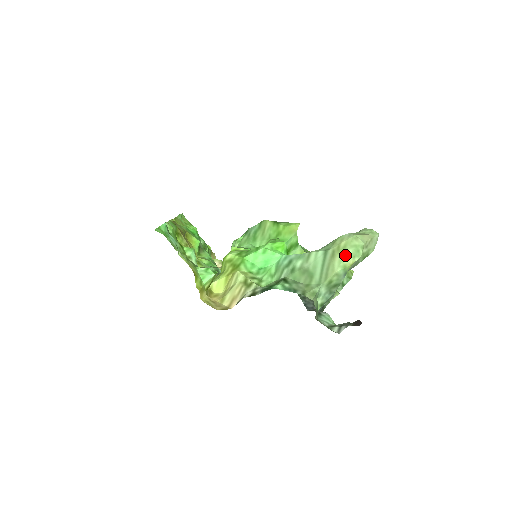
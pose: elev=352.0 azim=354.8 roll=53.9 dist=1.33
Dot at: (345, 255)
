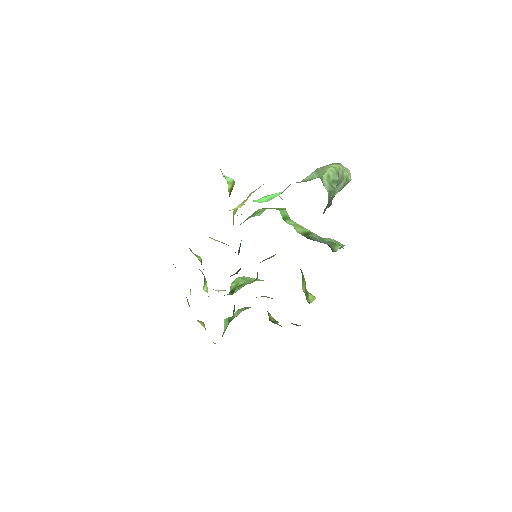
Dot at: (331, 164)
